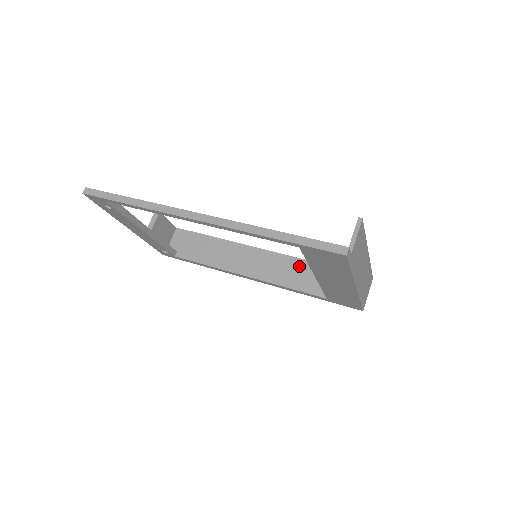
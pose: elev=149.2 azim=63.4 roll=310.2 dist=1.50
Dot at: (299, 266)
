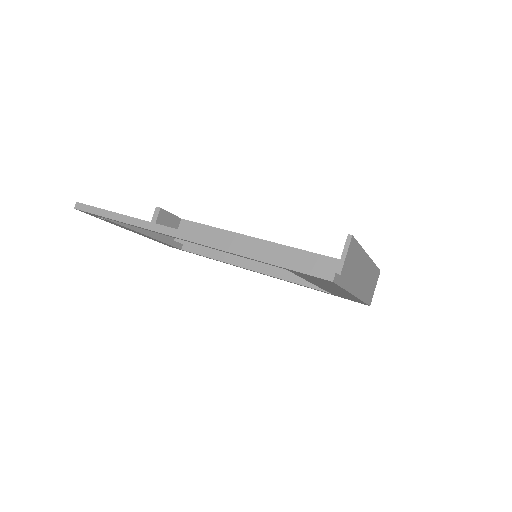
Dot at: (304, 259)
